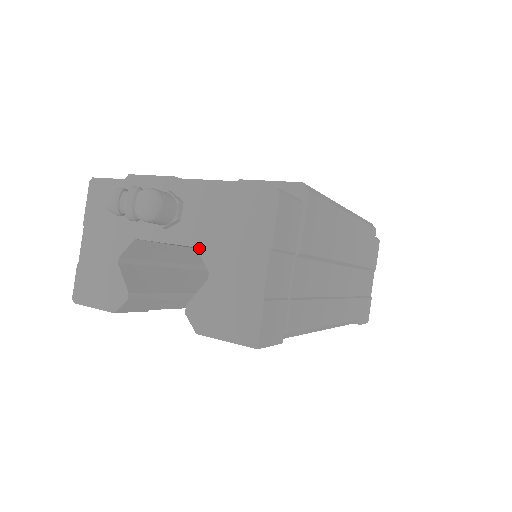
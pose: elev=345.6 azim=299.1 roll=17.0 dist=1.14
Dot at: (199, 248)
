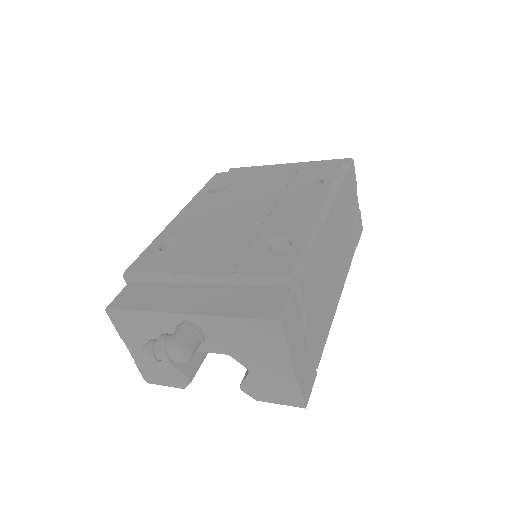
Dot at: (231, 356)
